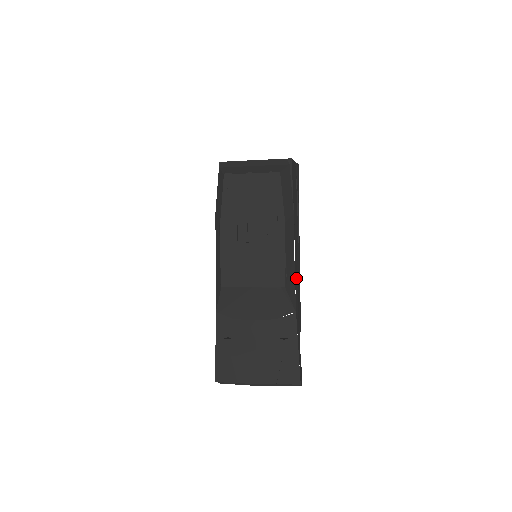
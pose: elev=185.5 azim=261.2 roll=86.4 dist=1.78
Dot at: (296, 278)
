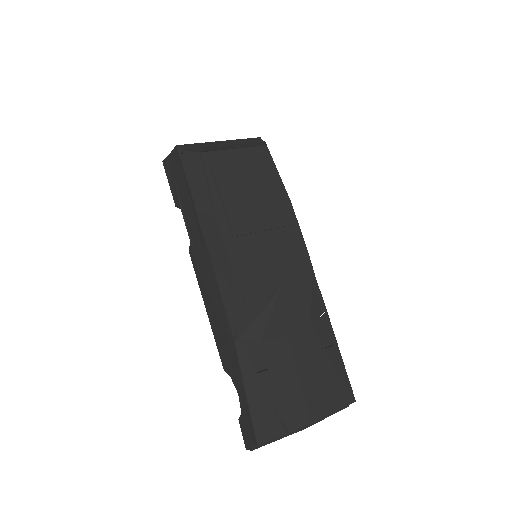
Dot at: occluded
